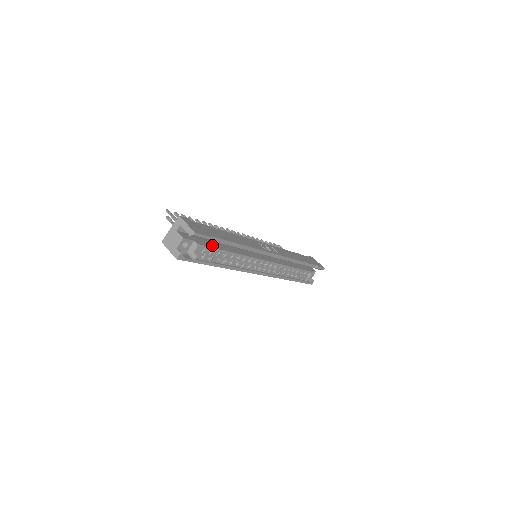
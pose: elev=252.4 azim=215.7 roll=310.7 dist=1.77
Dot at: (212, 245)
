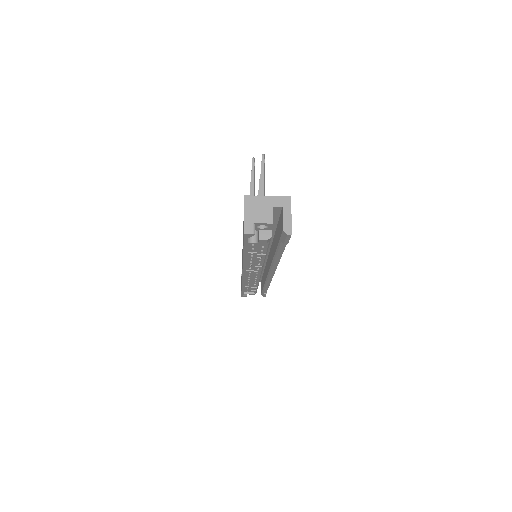
Dot at: occluded
